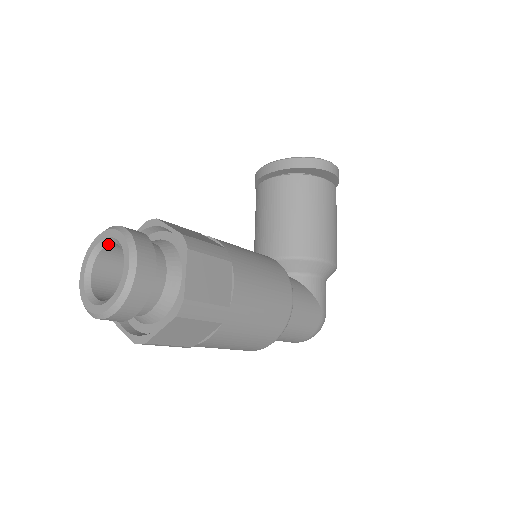
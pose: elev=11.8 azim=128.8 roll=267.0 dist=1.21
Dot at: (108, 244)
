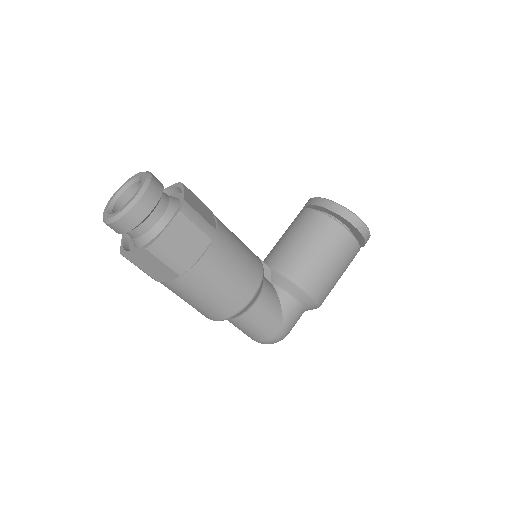
Dot at: (139, 181)
